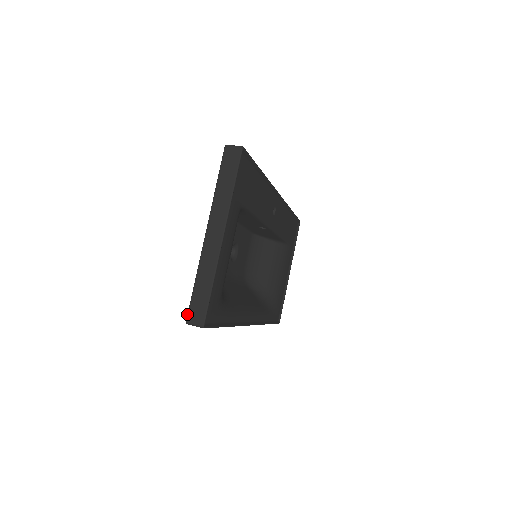
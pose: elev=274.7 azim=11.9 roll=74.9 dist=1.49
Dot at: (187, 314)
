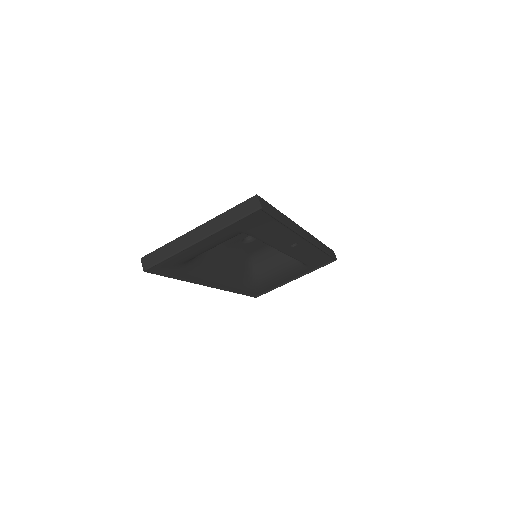
Dot at: (145, 255)
